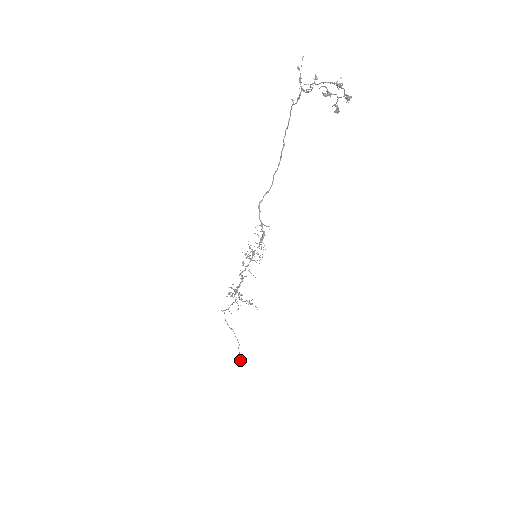
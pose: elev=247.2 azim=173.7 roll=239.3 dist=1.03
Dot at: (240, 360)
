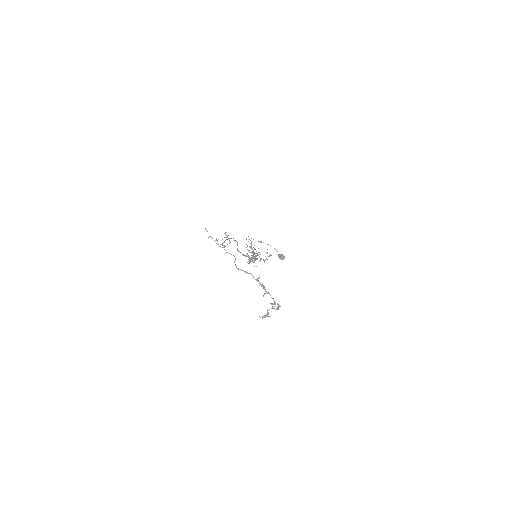
Dot at: (282, 259)
